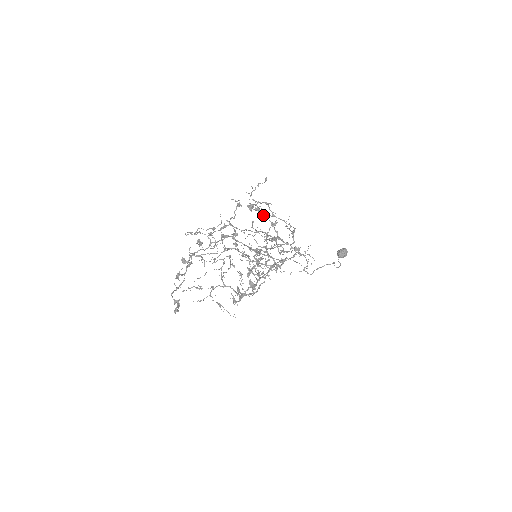
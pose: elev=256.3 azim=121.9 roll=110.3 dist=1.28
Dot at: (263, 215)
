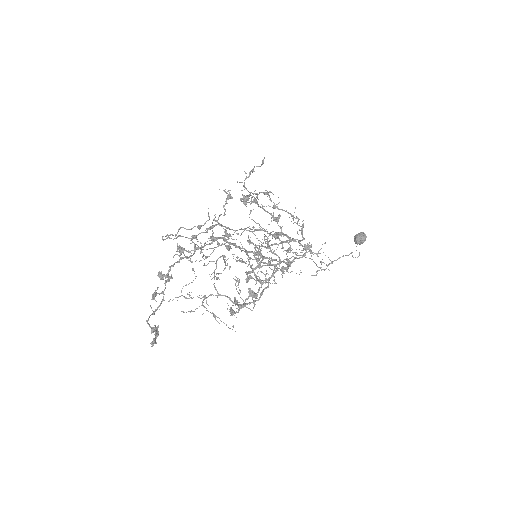
Dot at: (262, 207)
